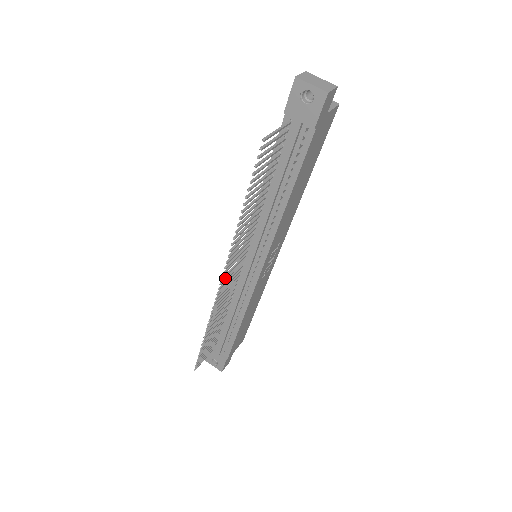
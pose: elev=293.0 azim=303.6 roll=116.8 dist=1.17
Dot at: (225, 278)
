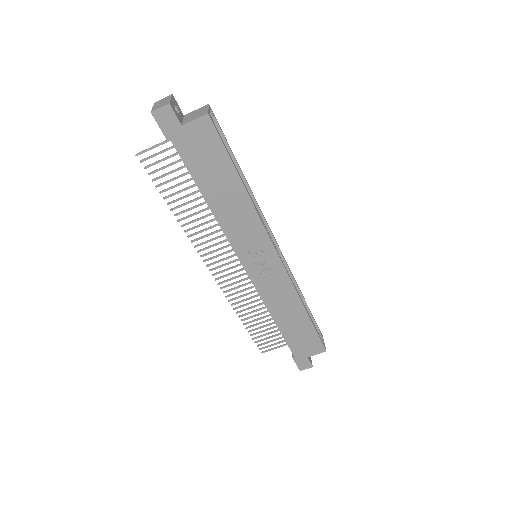
Dot at: (216, 267)
